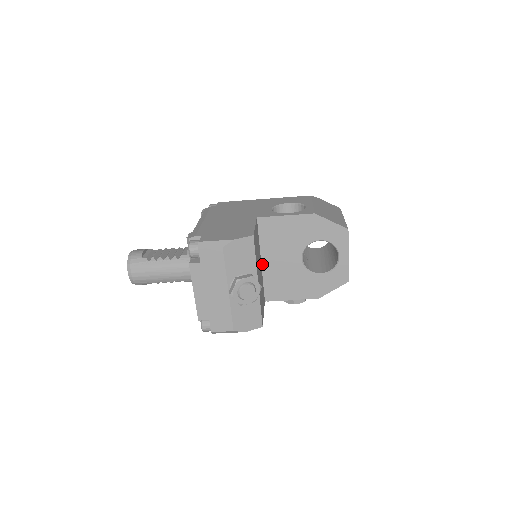
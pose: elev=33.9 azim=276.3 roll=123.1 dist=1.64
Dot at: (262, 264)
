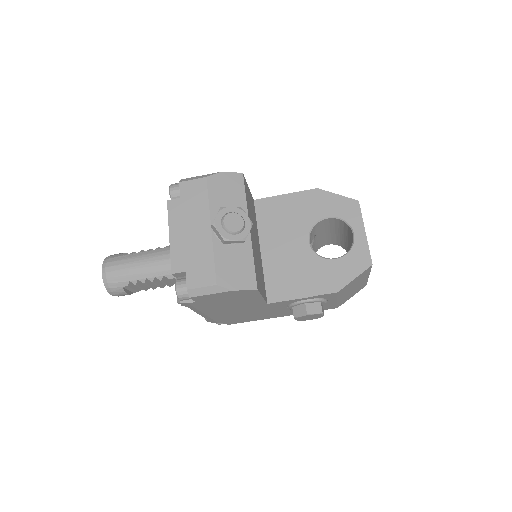
Dot at: (262, 253)
